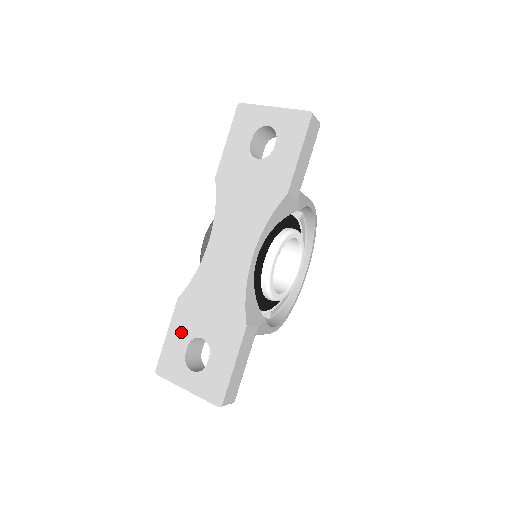
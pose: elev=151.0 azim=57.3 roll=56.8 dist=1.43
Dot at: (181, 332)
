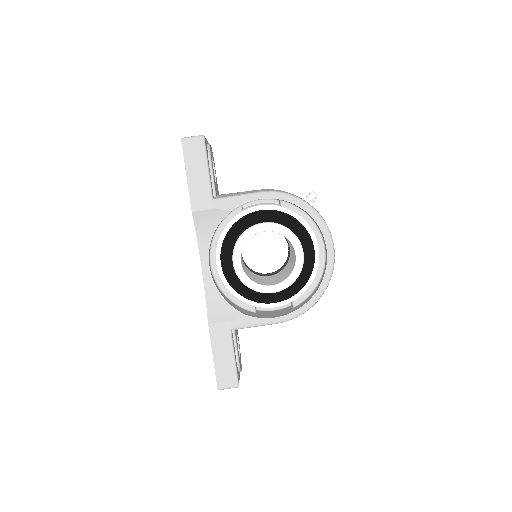
Dot at: occluded
